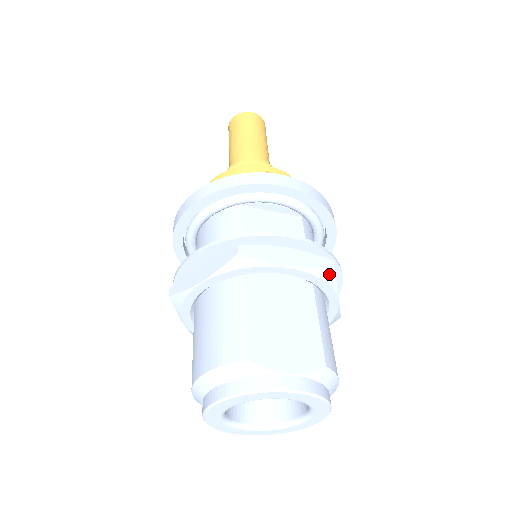
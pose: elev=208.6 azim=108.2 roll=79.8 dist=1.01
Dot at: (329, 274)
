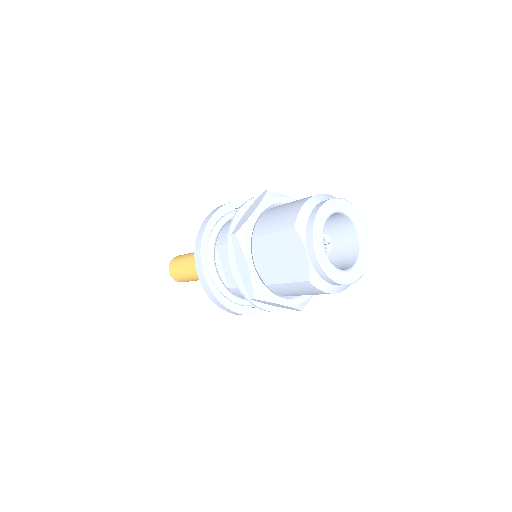
Dot at: occluded
